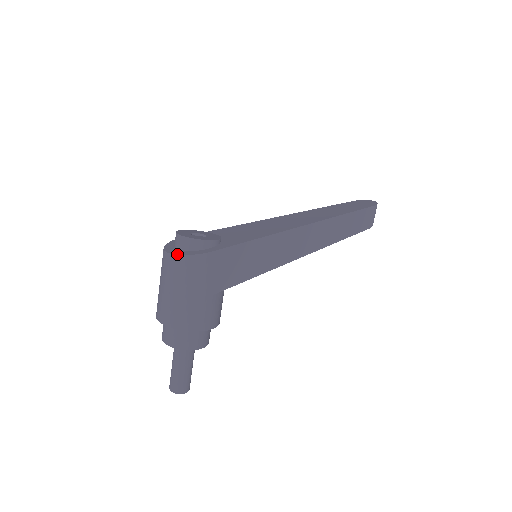
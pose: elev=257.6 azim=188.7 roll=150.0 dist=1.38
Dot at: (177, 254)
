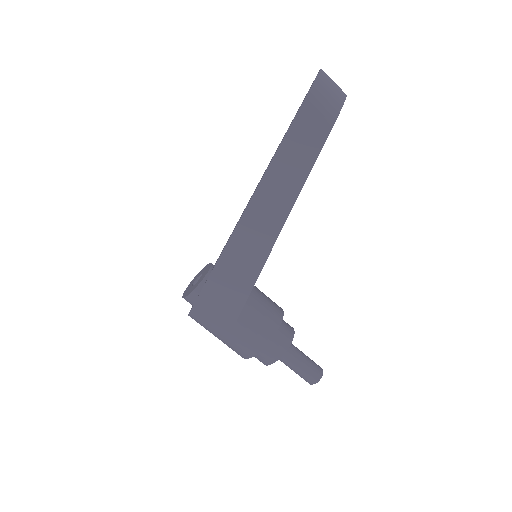
Dot at: occluded
